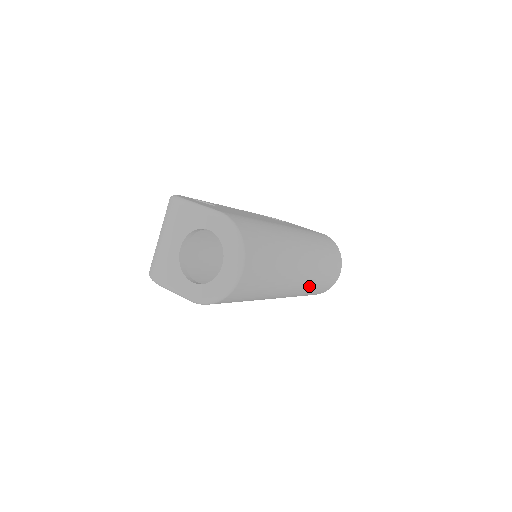
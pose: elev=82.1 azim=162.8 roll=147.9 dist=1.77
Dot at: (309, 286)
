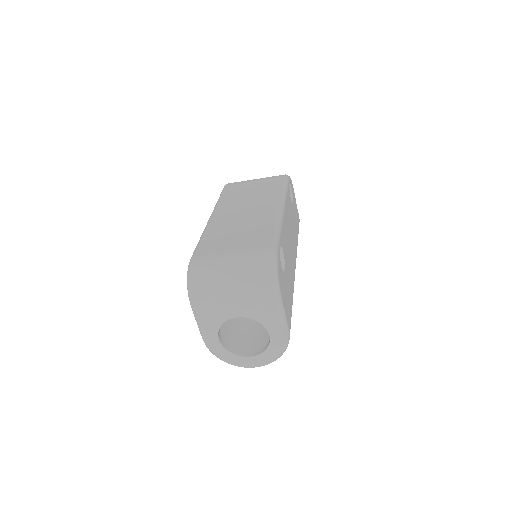
Dot at: occluded
